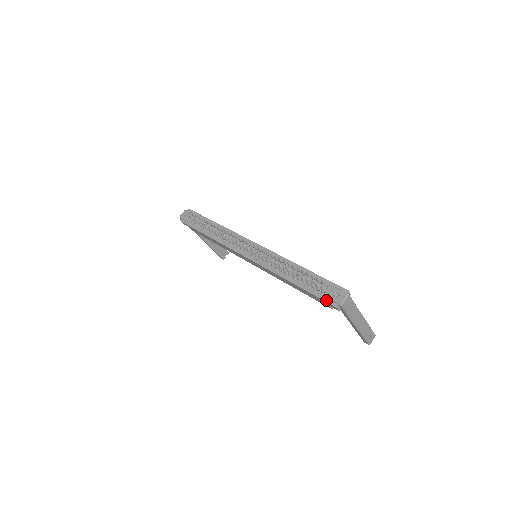
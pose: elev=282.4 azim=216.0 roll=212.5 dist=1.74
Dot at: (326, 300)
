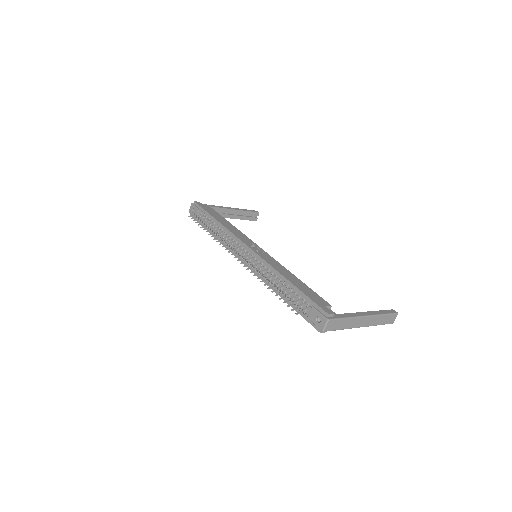
Dot at: (311, 323)
